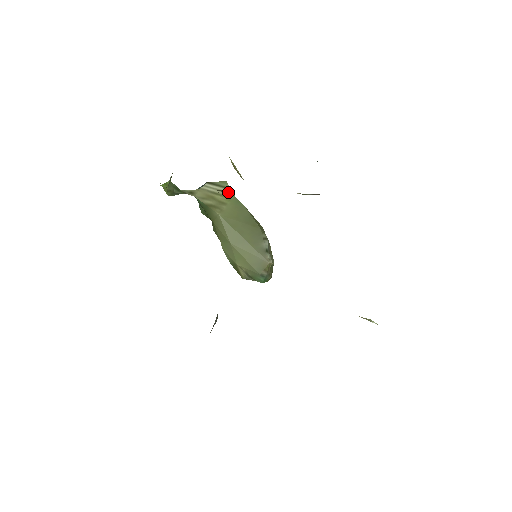
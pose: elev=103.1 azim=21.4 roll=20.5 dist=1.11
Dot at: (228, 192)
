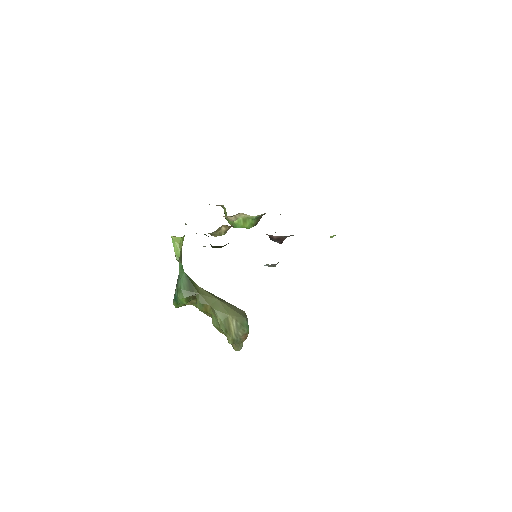
Dot at: occluded
